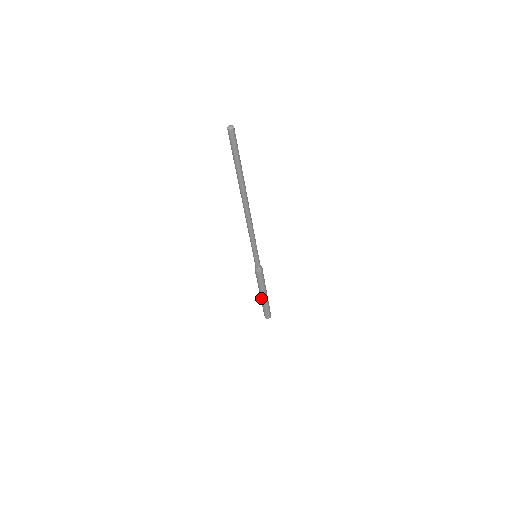
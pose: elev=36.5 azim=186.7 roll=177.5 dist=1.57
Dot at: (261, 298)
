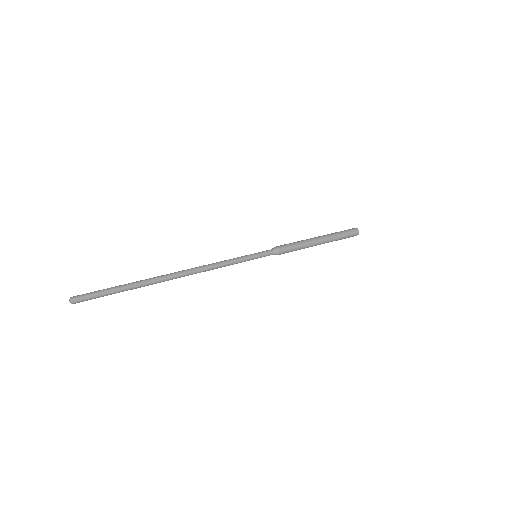
Dot at: occluded
